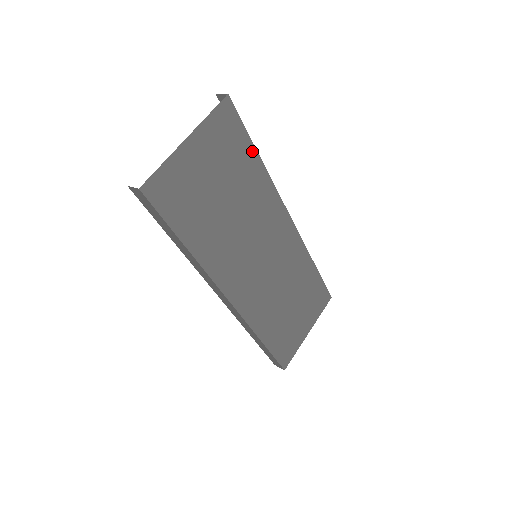
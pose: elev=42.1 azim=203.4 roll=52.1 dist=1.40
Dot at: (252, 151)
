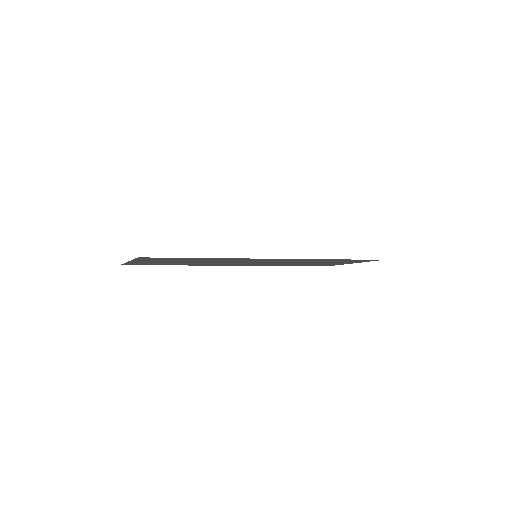
Dot at: (194, 258)
